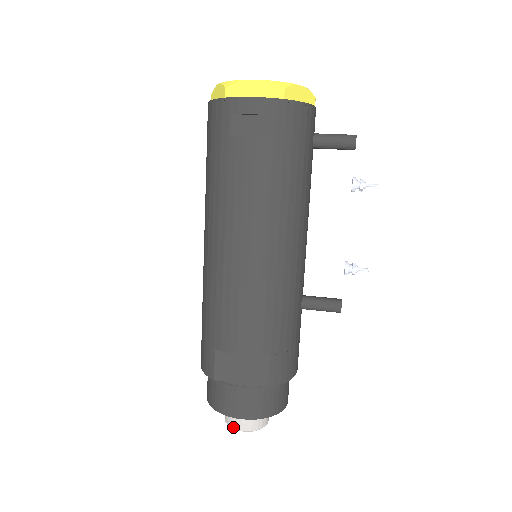
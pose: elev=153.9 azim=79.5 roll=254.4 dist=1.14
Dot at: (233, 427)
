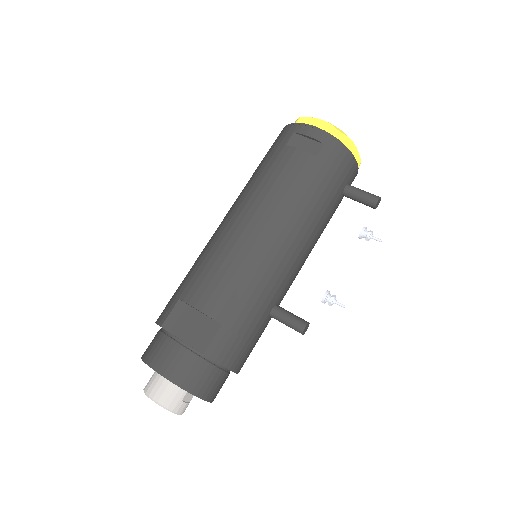
Dot at: (148, 393)
